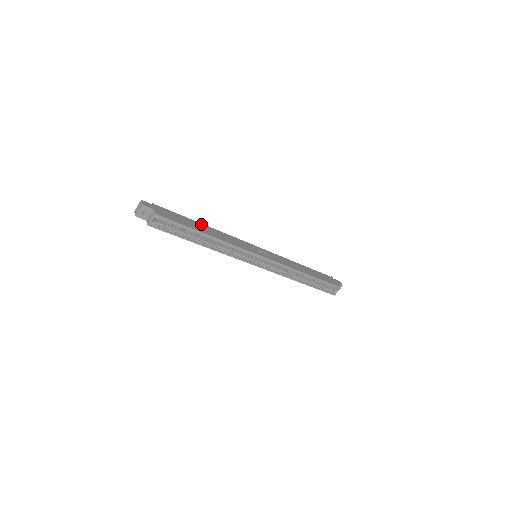
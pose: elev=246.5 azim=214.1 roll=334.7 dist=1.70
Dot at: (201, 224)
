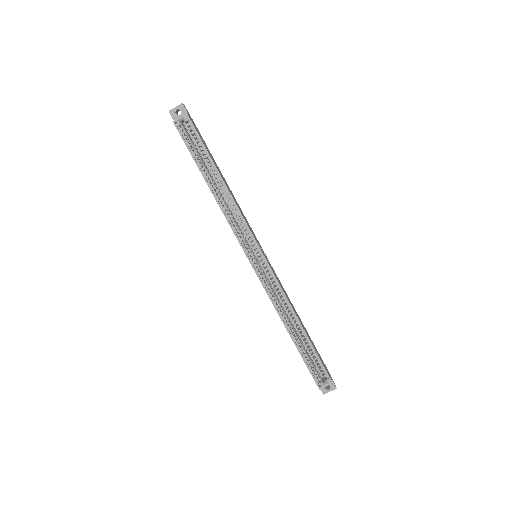
Dot at: (222, 175)
